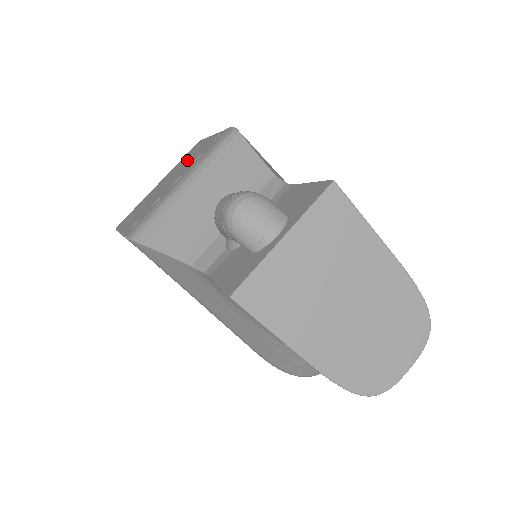
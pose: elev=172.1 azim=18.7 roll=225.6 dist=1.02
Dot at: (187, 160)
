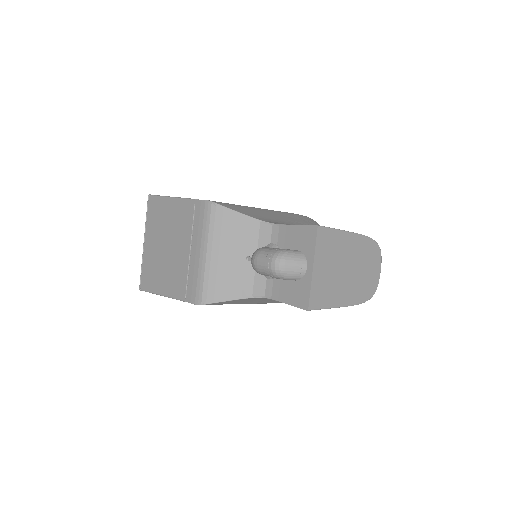
Dot at: (168, 224)
